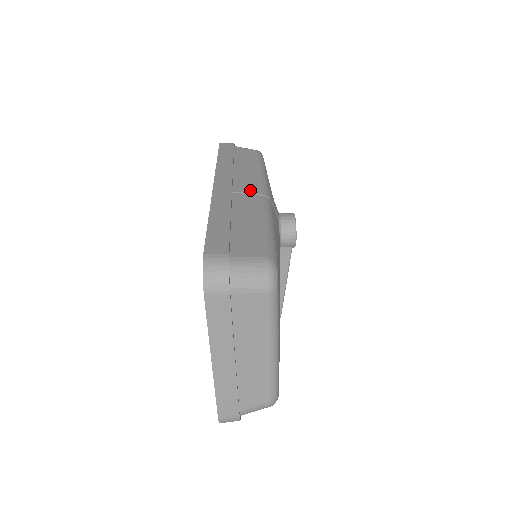
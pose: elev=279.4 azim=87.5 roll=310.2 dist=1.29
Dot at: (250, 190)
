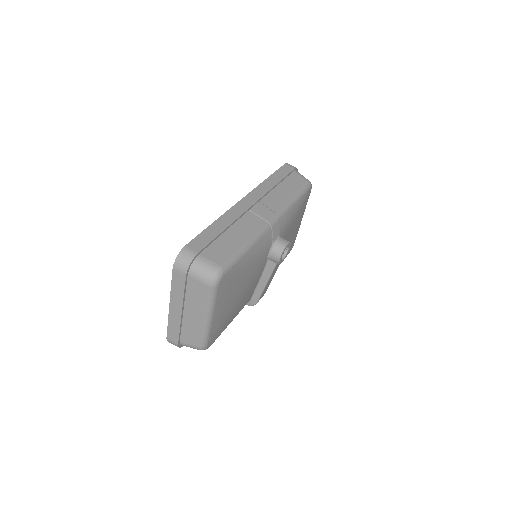
Dot at: (263, 214)
